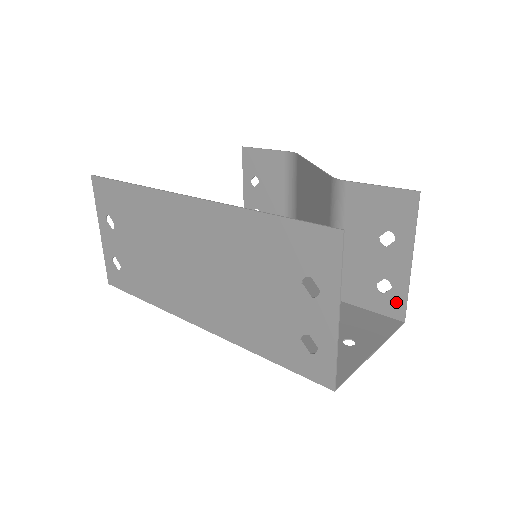
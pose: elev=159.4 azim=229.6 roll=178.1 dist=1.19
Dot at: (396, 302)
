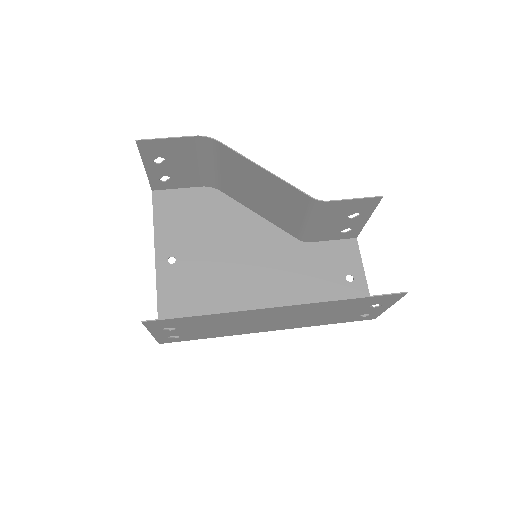
Dot at: (353, 234)
